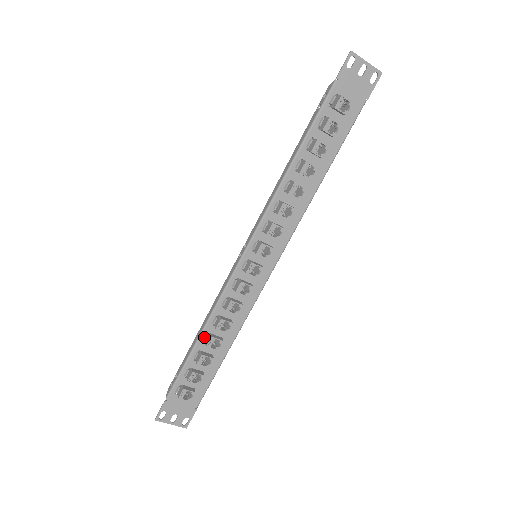
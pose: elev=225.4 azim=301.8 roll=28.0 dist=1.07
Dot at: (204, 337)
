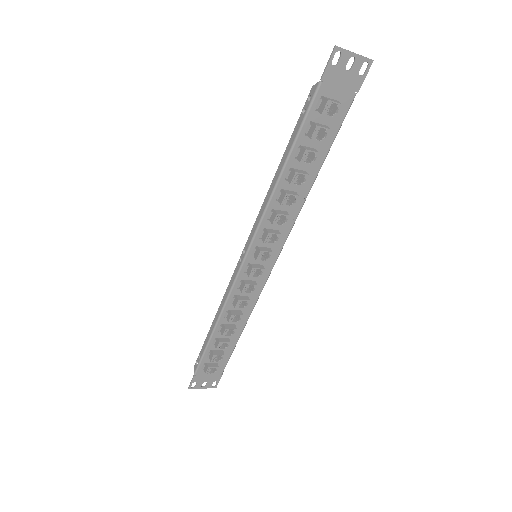
Dot at: (219, 328)
